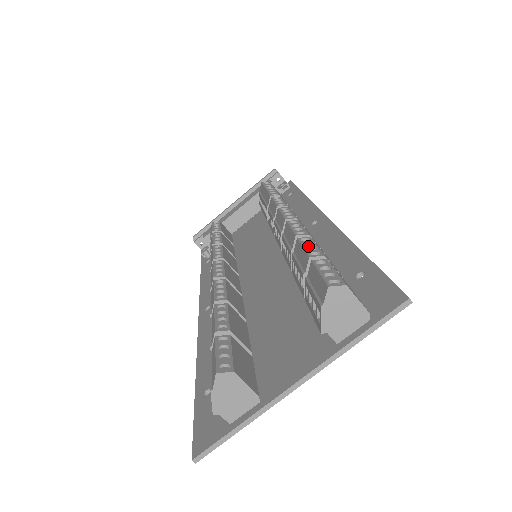
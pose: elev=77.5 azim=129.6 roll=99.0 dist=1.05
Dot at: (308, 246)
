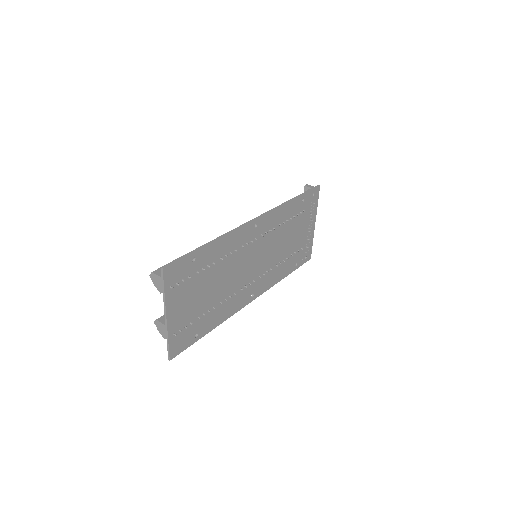
Dot at: occluded
